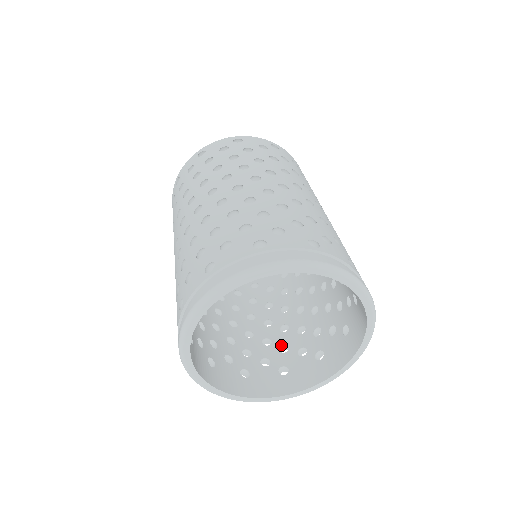
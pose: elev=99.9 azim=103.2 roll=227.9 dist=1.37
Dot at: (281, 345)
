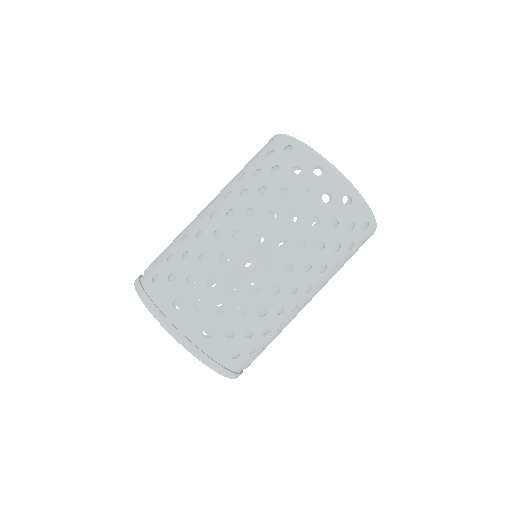
Dot at: occluded
